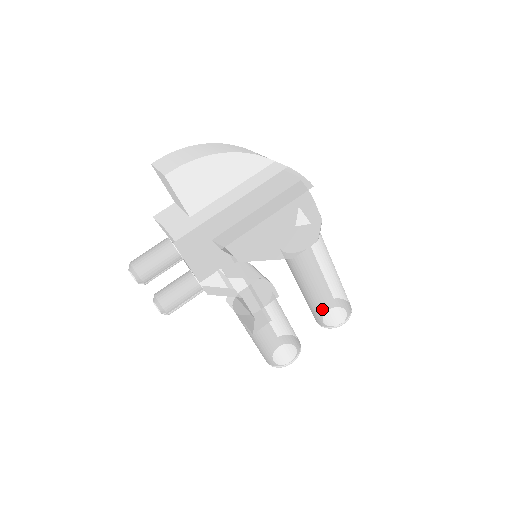
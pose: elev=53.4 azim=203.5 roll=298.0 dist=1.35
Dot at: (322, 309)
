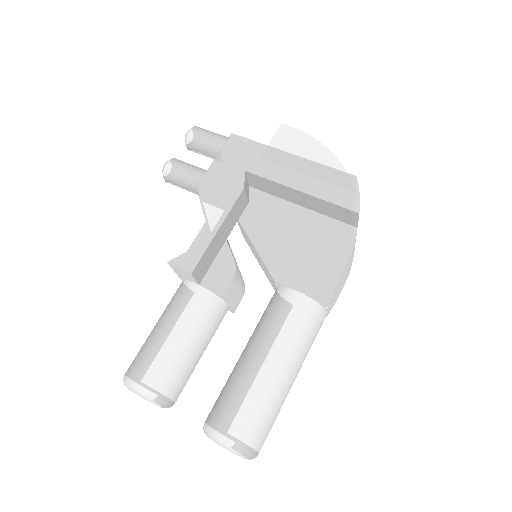
Dot at: (230, 386)
